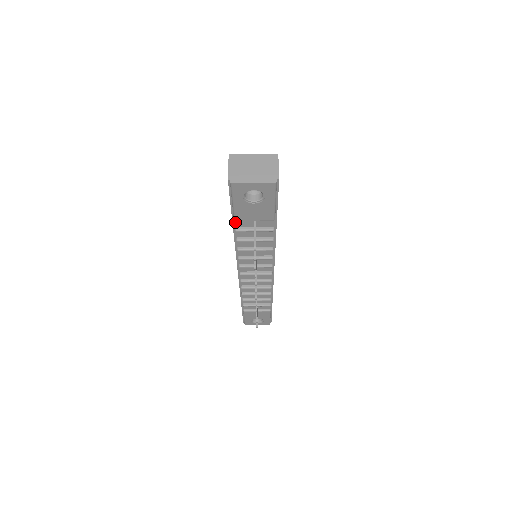
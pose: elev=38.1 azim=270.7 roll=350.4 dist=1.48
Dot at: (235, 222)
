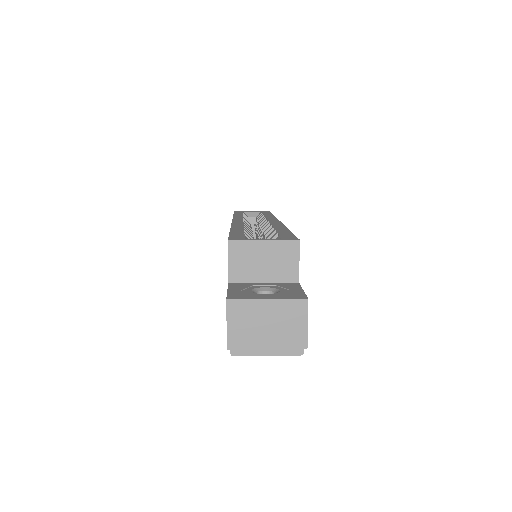
Dot at: occluded
